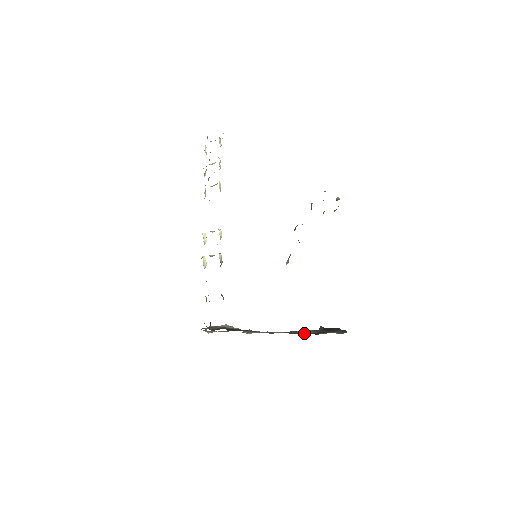
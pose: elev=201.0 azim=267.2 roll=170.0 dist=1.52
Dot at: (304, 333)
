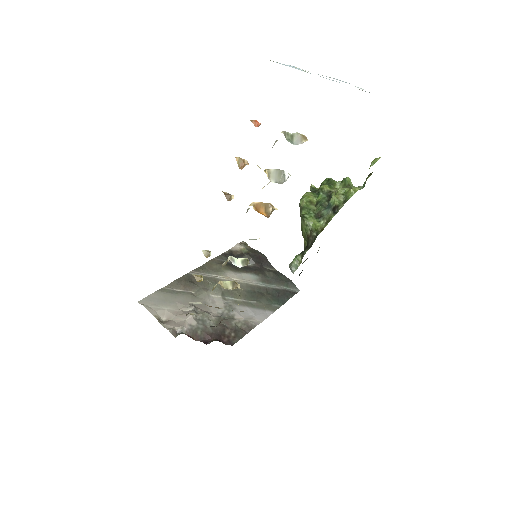
Dot at: (268, 300)
